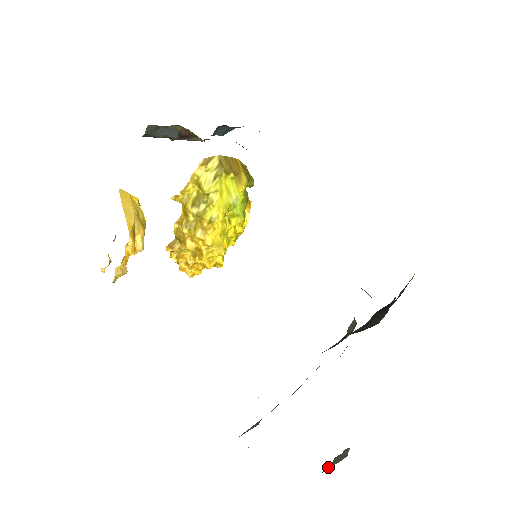
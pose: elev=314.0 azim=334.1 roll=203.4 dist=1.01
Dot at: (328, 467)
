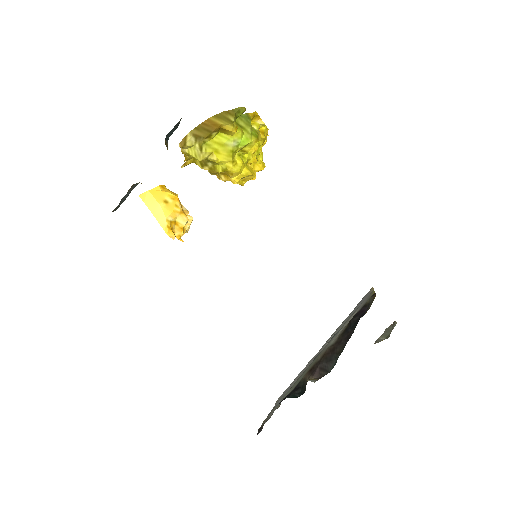
Dot at: (377, 342)
